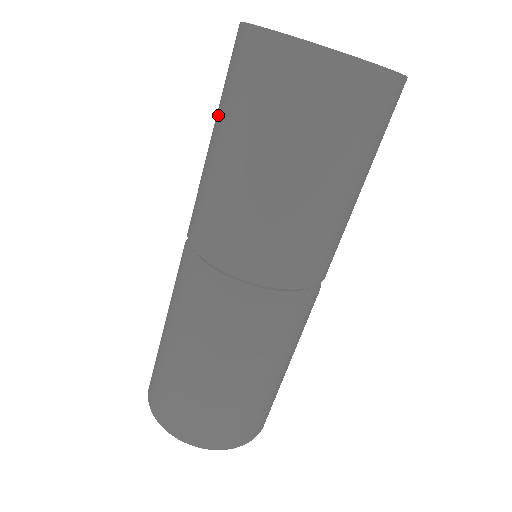
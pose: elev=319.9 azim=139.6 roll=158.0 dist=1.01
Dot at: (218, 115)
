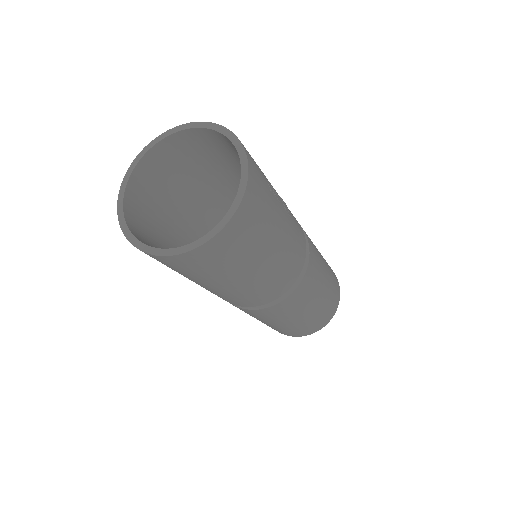
Dot at: occluded
